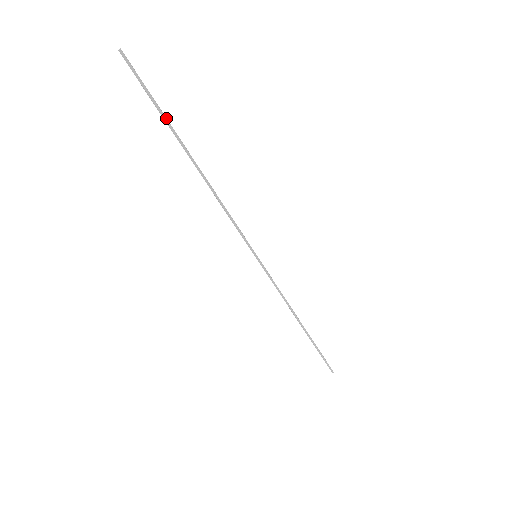
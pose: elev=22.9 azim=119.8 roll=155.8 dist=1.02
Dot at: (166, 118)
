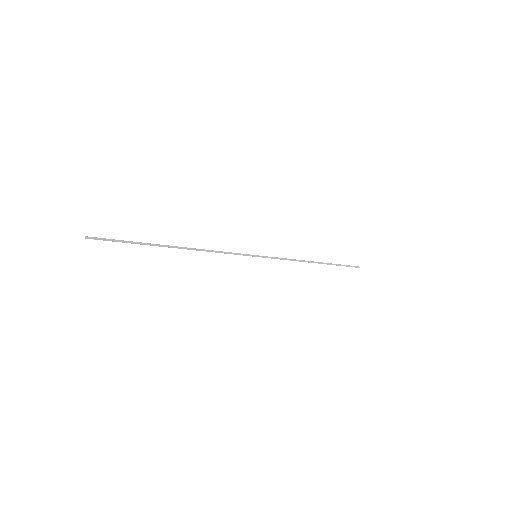
Dot at: (141, 243)
